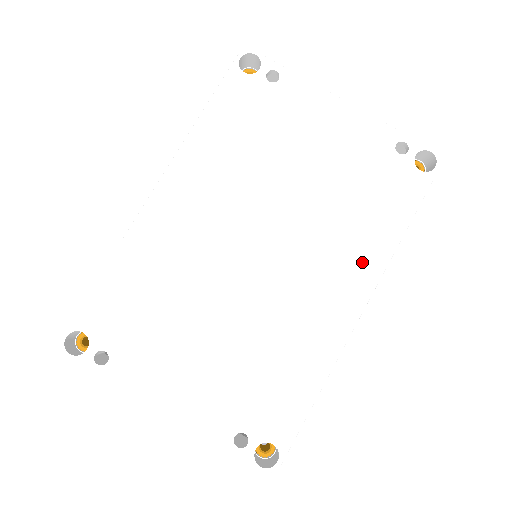
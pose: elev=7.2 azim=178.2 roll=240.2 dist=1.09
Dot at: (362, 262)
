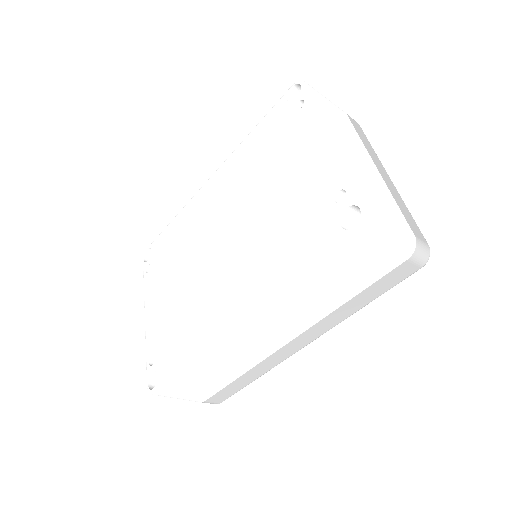
Dot at: (257, 287)
